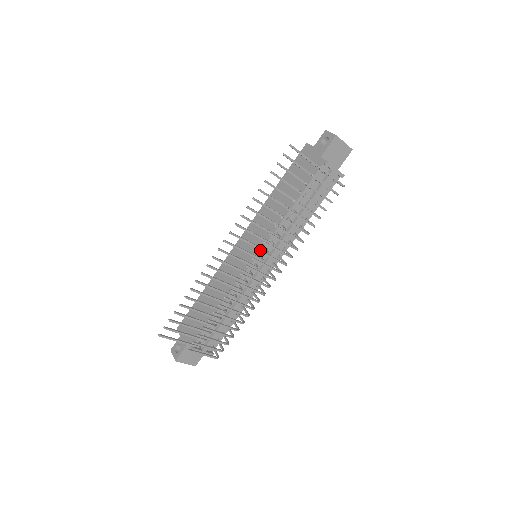
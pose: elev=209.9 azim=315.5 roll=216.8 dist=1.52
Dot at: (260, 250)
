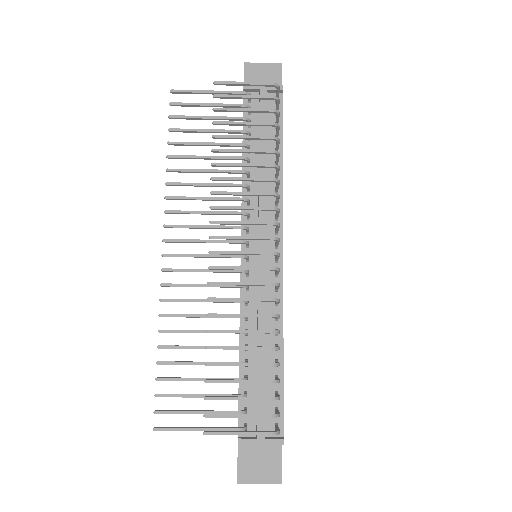
Dot at: (213, 221)
